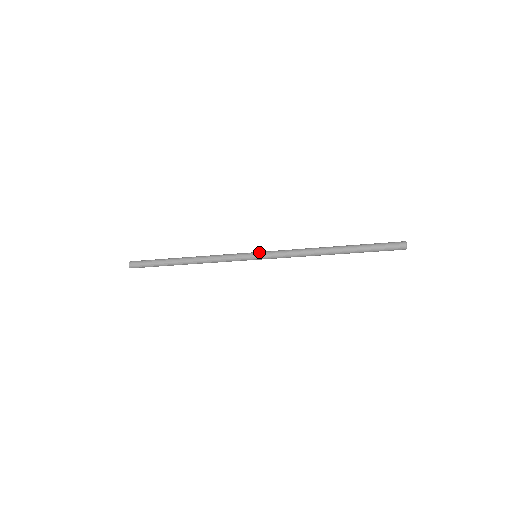
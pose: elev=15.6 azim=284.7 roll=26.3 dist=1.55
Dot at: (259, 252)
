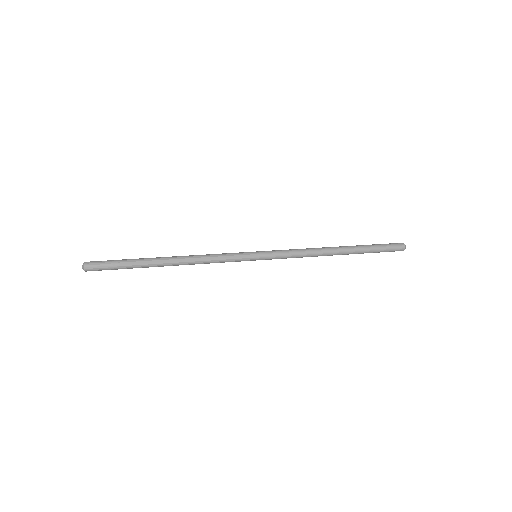
Dot at: (261, 253)
